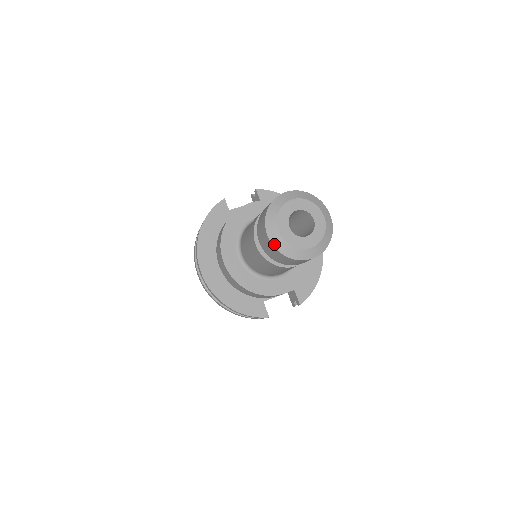
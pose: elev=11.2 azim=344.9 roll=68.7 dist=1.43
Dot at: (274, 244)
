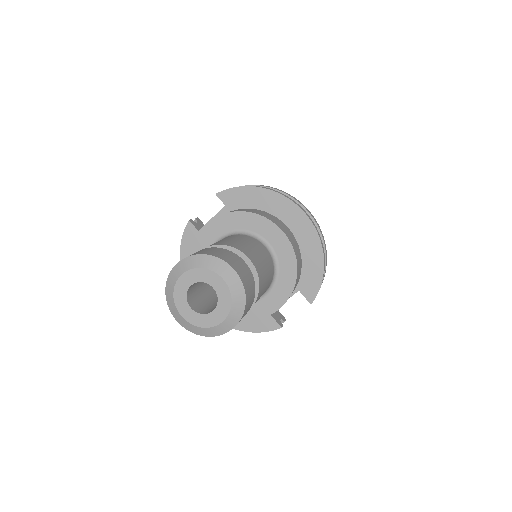
Dot at: (186, 328)
